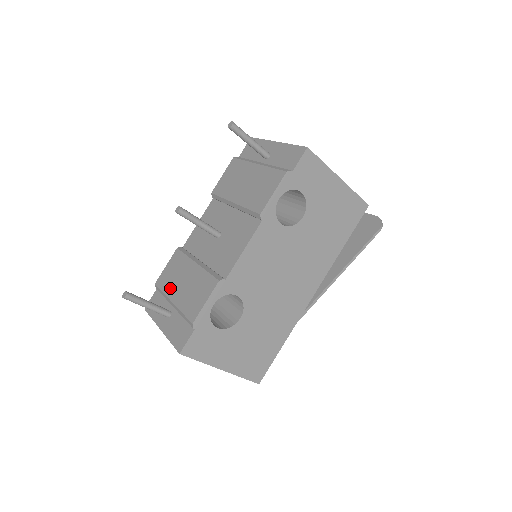
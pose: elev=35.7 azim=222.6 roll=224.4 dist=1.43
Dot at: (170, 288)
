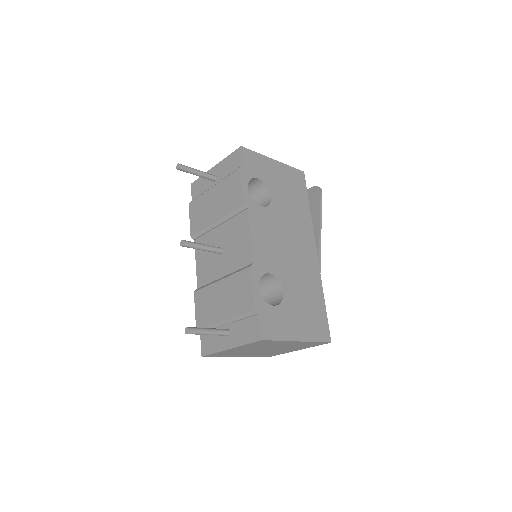
Dot at: (213, 316)
